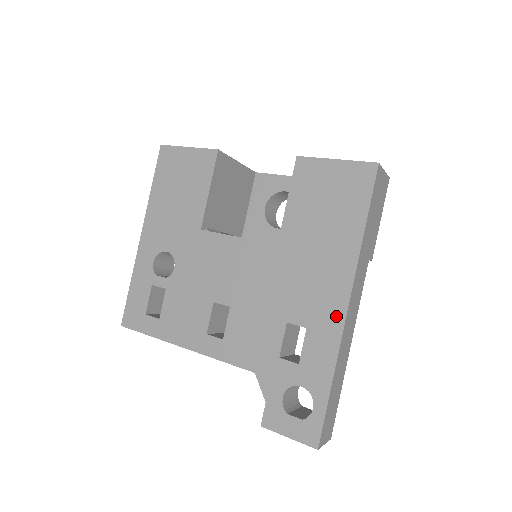
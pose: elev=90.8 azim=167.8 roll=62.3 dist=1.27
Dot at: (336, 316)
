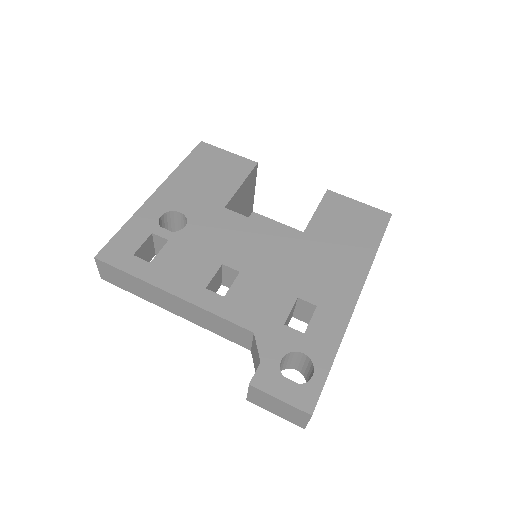
Dot at: (347, 303)
